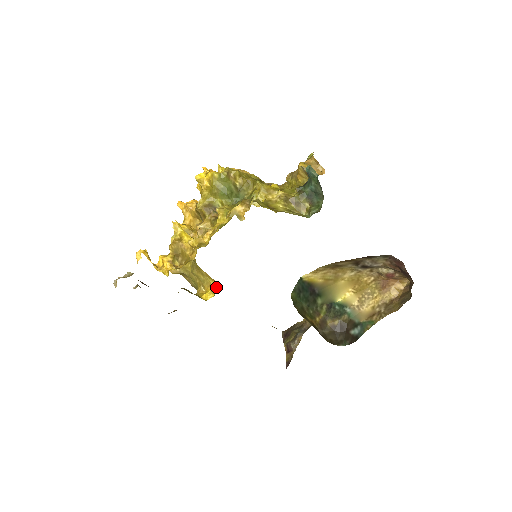
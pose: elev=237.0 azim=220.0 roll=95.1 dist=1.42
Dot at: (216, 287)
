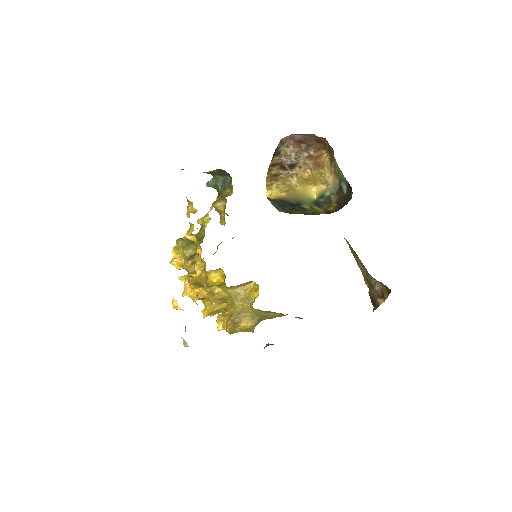
Dot at: (255, 285)
